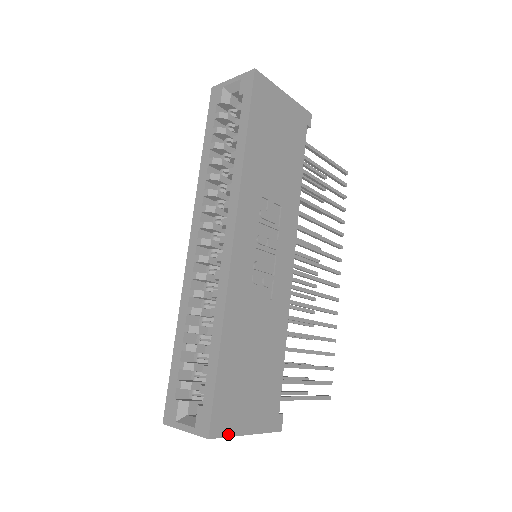
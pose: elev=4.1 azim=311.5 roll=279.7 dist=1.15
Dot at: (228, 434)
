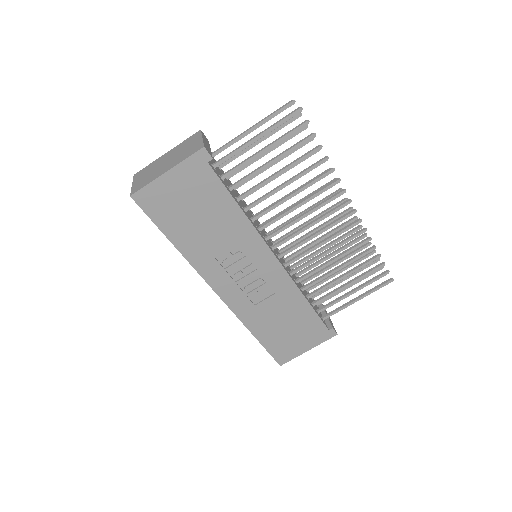
Dot at: (293, 358)
